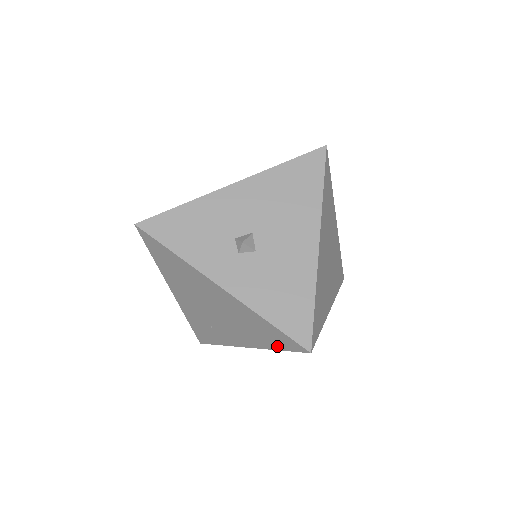
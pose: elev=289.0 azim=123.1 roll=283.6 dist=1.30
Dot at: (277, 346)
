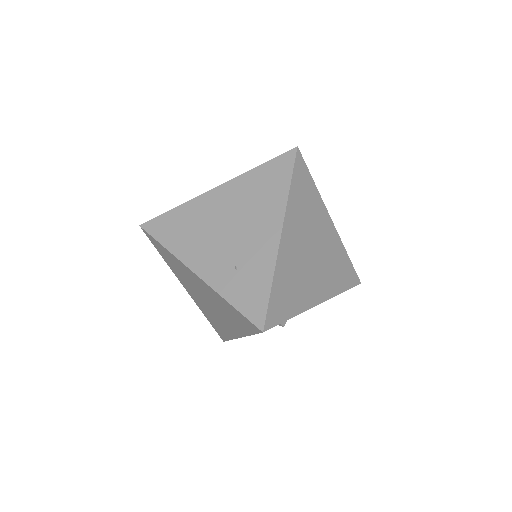
Dot at: occluded
